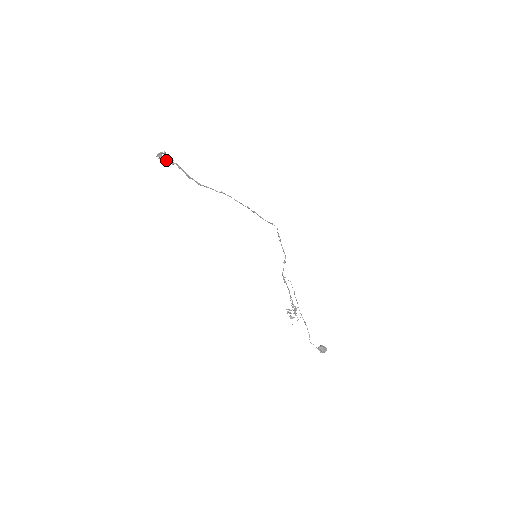
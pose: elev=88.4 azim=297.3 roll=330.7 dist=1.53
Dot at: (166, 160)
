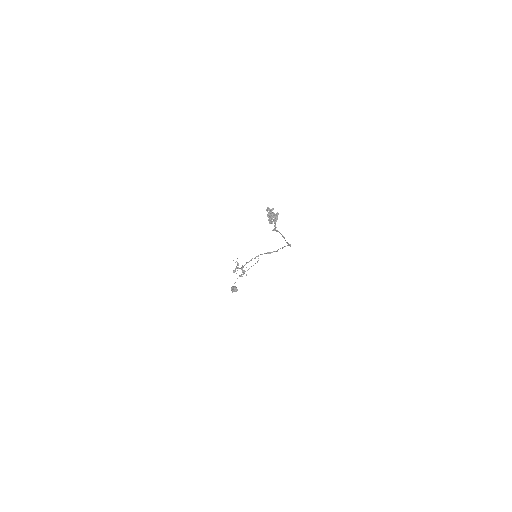
Dot at: (272, 223)
